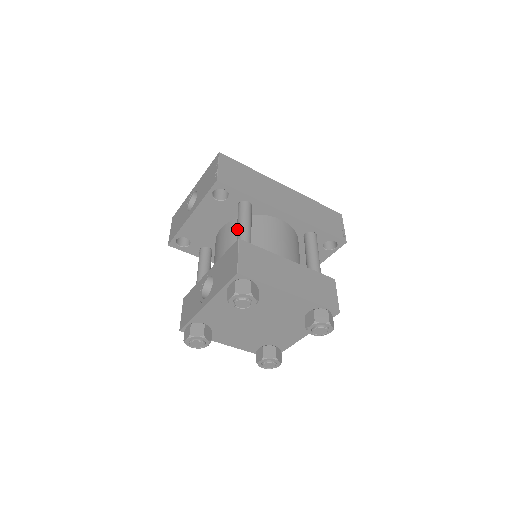
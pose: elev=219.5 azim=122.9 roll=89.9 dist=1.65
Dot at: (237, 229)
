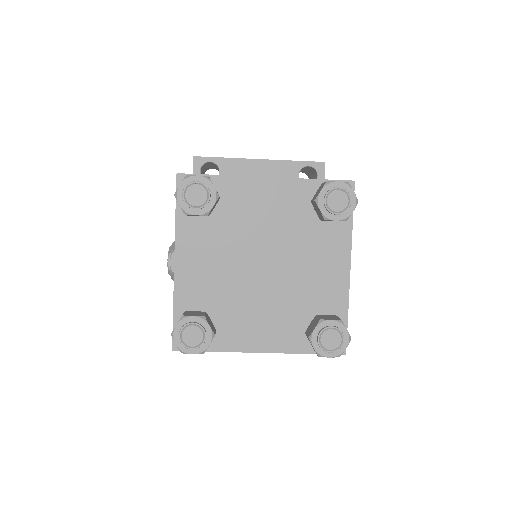
Dot at: occluded
